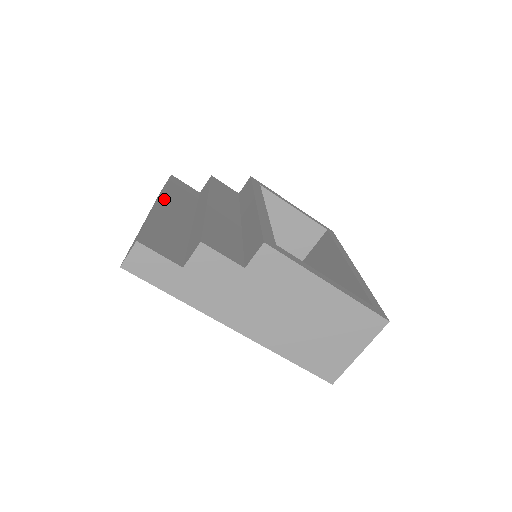
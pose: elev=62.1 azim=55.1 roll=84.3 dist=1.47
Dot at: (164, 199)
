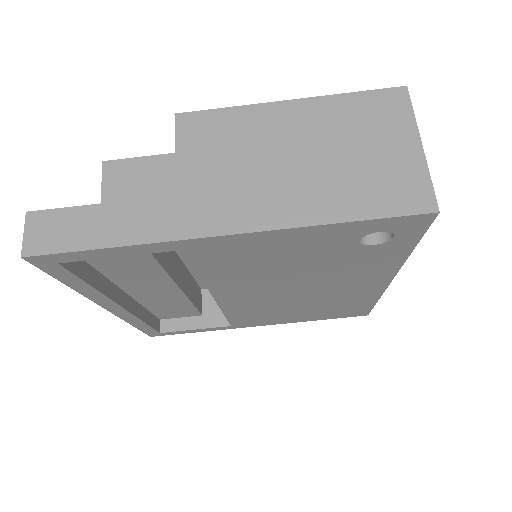
Dot at: occluded
